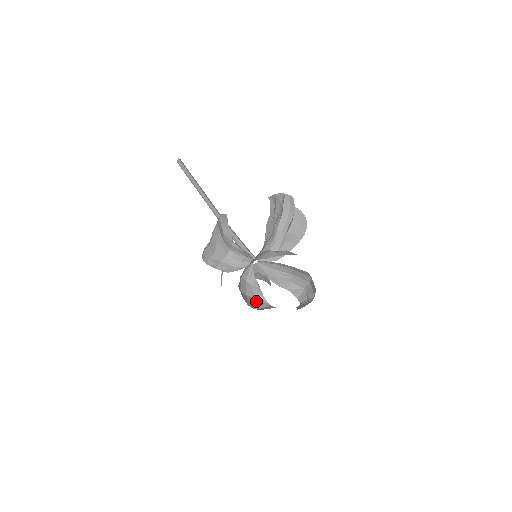
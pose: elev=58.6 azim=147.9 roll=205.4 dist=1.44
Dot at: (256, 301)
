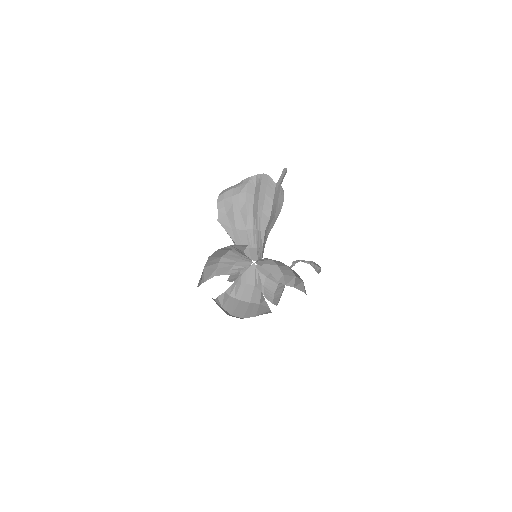
Dot at: (258, 308)
